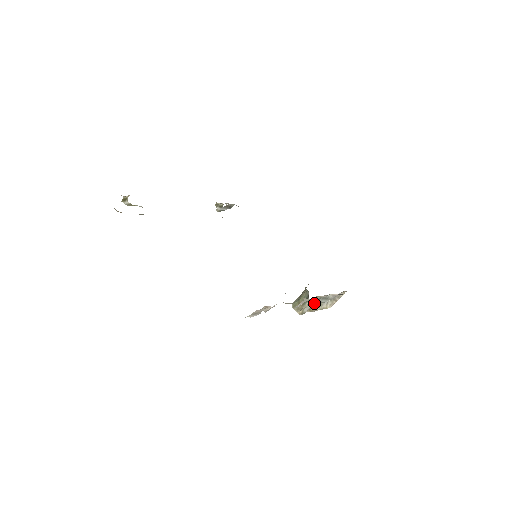
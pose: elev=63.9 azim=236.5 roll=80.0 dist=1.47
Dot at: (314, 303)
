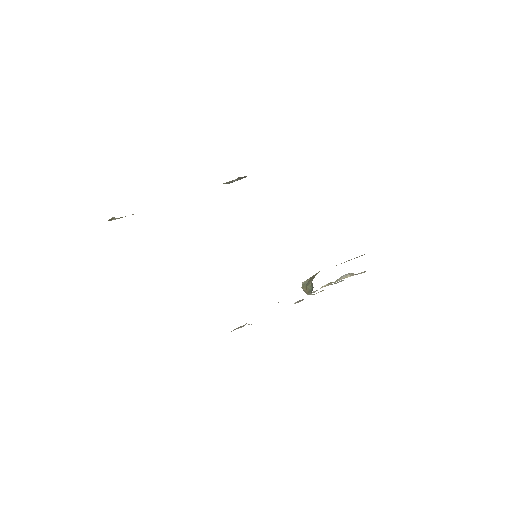
Dot at: occluded
